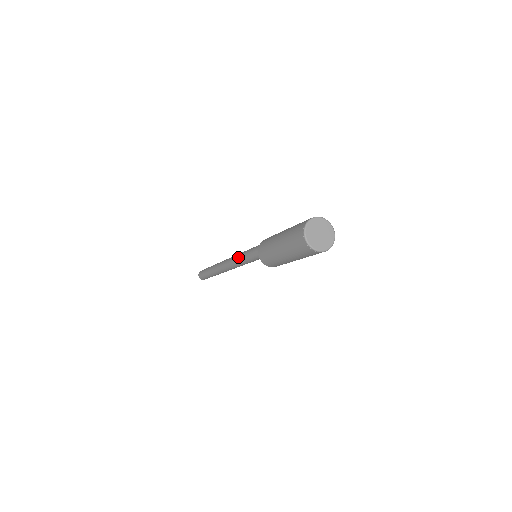
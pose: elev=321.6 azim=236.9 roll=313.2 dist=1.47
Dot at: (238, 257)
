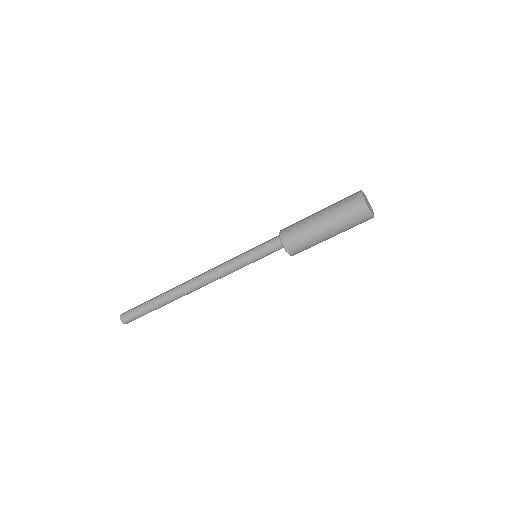
Dot at: (228, 268)
